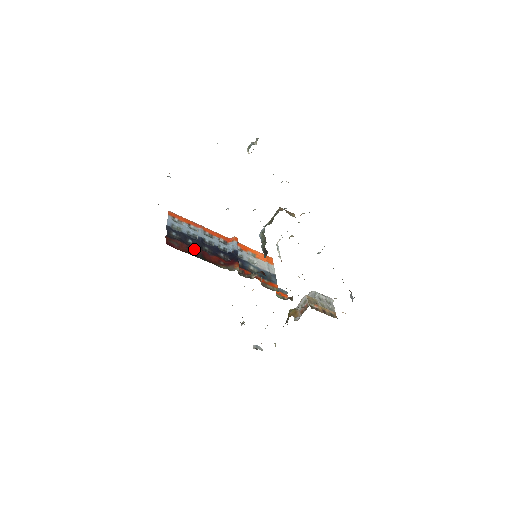
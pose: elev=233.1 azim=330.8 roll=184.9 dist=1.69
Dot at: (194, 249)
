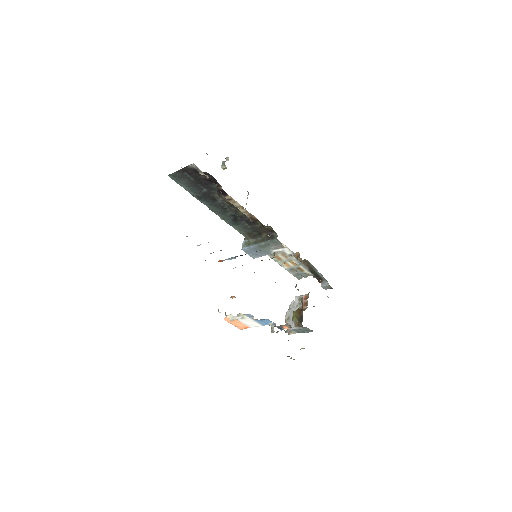
Dot at: occluded
